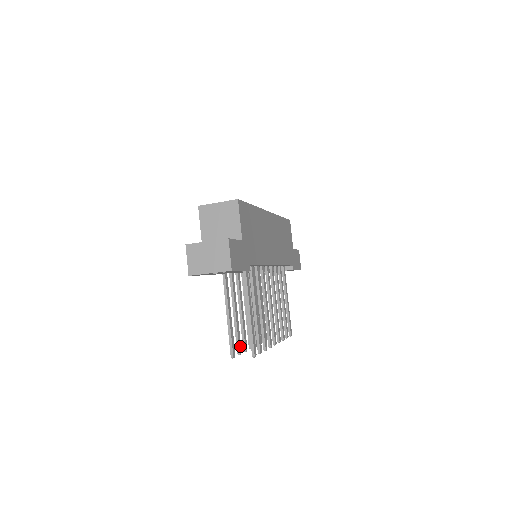
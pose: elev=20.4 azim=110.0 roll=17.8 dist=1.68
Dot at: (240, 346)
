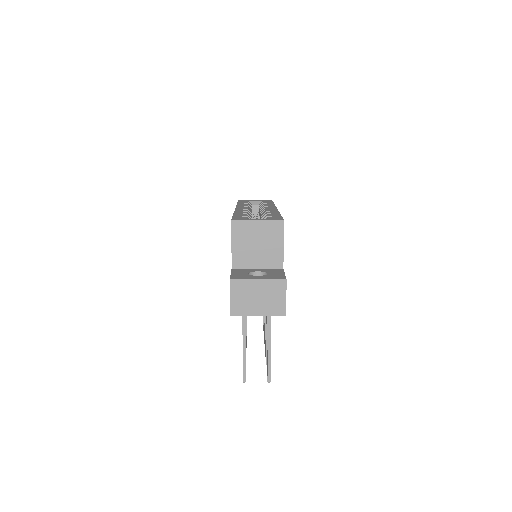
Dot at: occluded
